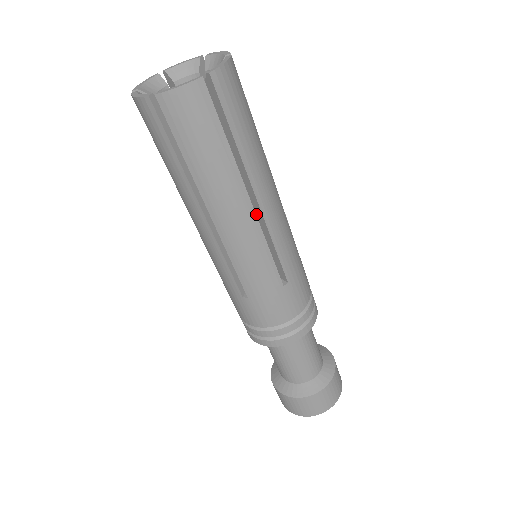
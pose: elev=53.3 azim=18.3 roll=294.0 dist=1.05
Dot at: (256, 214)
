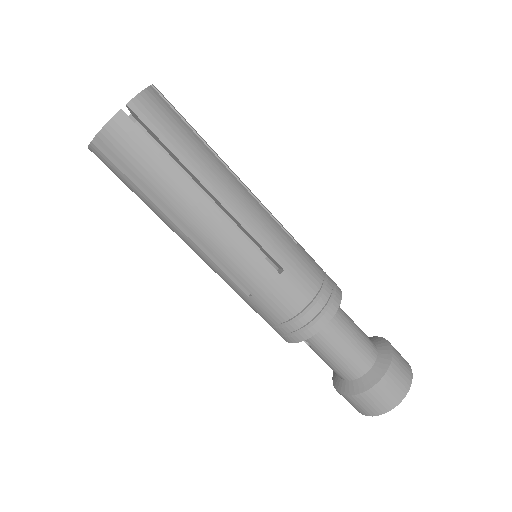
Dot at: occluded
